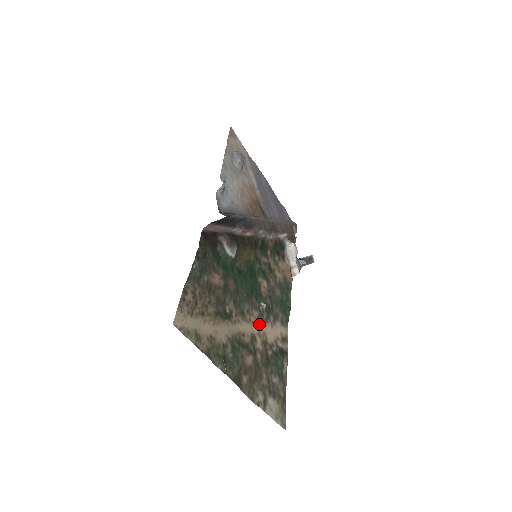
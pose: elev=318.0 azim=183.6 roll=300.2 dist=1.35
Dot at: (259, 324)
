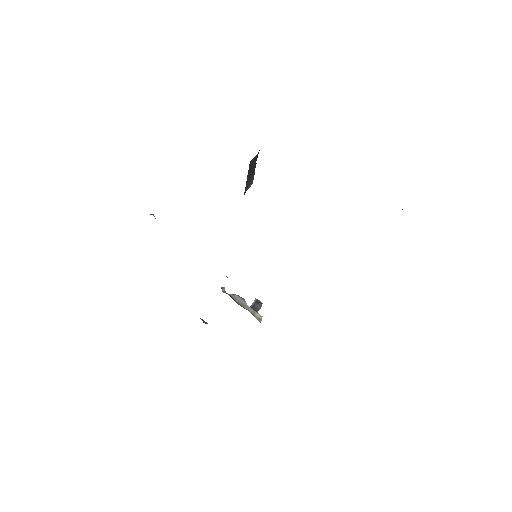
Dot at: occluded
